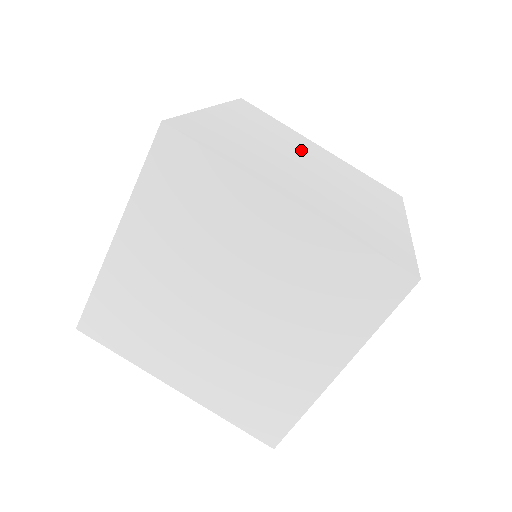
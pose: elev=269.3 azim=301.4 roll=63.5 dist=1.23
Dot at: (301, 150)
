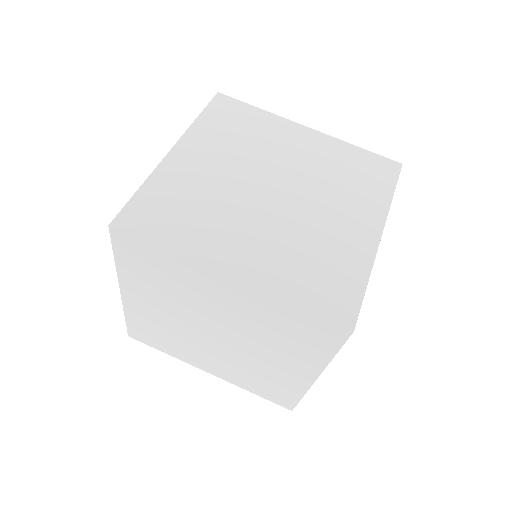
Dot at: (272, 158)
